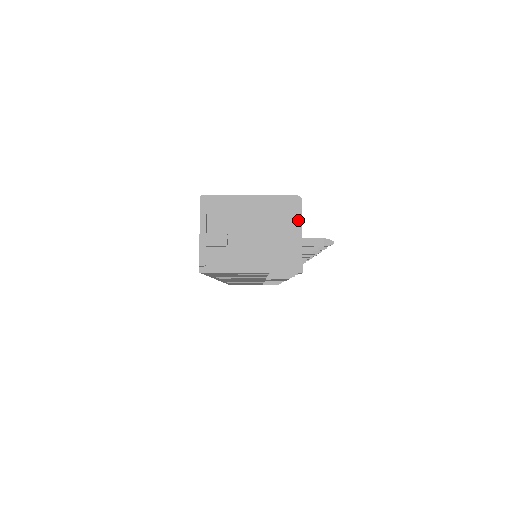
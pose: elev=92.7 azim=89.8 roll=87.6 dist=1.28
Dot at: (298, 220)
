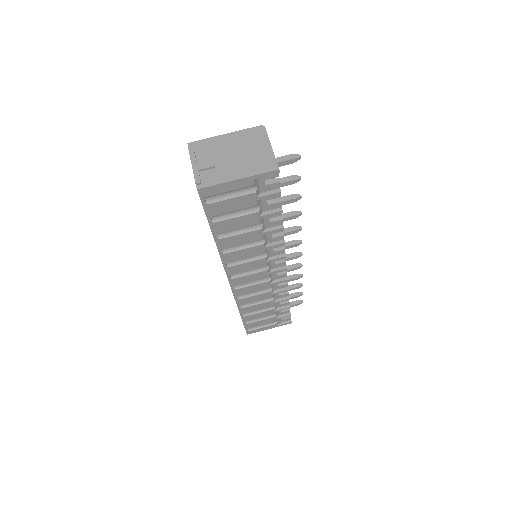
Dot at: (266, 139)
